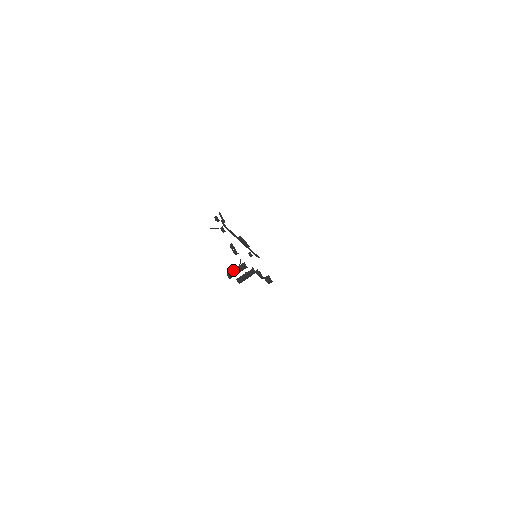
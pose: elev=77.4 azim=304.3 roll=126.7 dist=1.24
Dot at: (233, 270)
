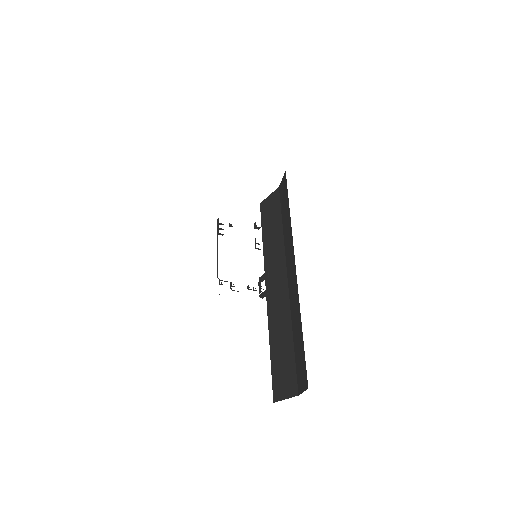
Dot at: (263, 296)
